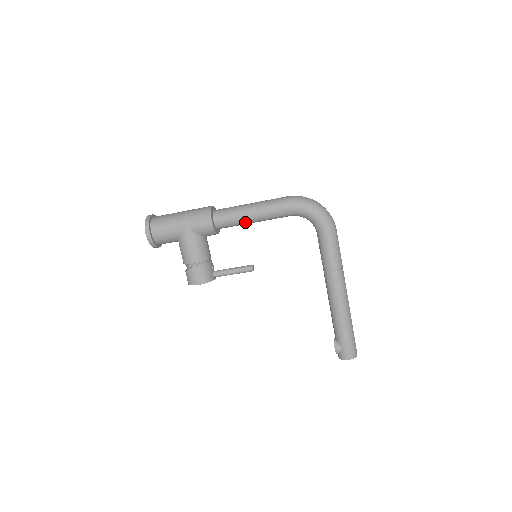
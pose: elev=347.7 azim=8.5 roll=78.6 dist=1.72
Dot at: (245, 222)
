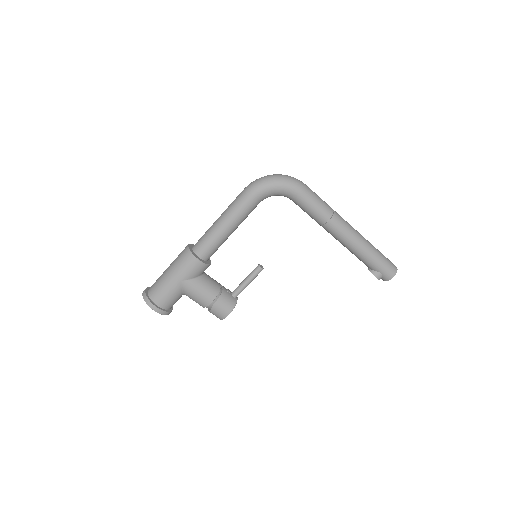
Dot at: (226, 238)
